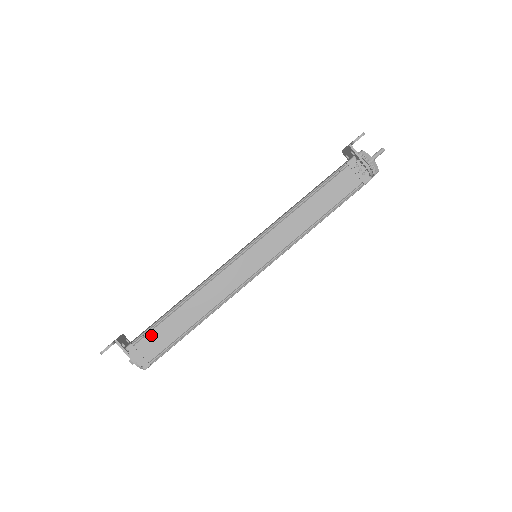
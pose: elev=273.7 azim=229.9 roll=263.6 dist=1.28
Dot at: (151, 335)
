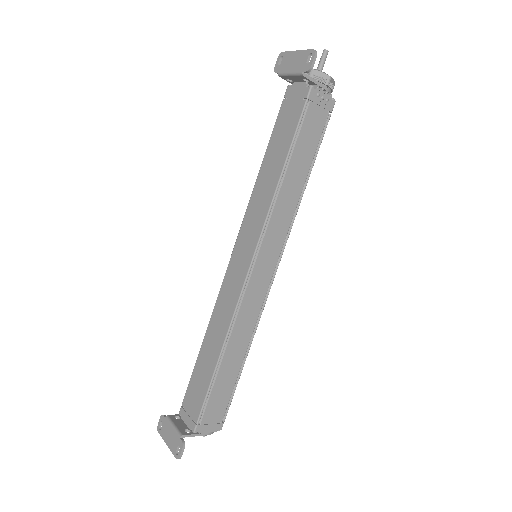
Dot at: (210, 404)
